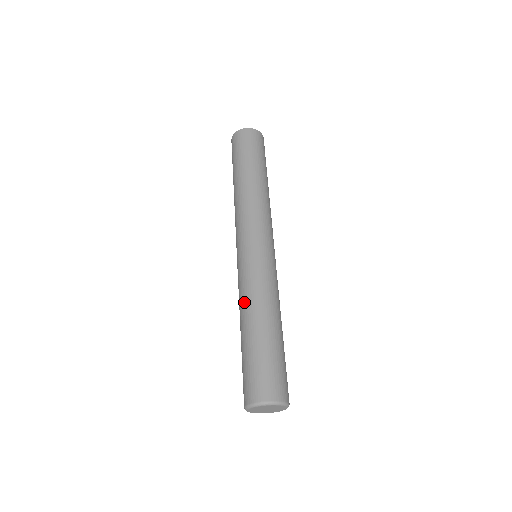
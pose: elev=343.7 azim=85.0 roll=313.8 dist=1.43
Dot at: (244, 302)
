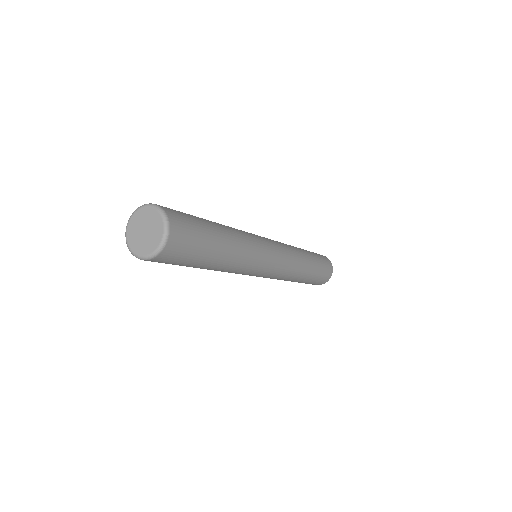
Dot at: occluded
